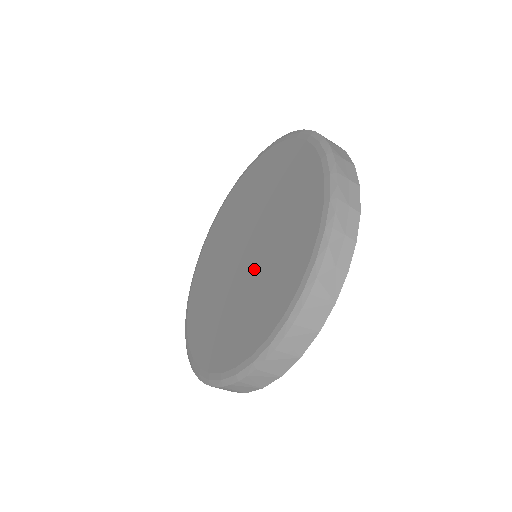
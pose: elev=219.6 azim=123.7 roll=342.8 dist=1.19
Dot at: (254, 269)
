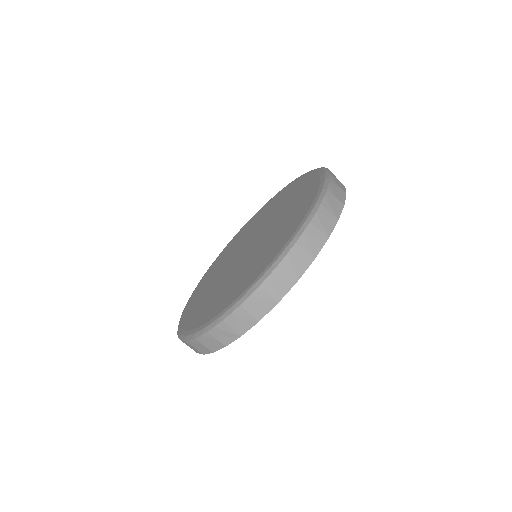
Dot at: (262, 241)
